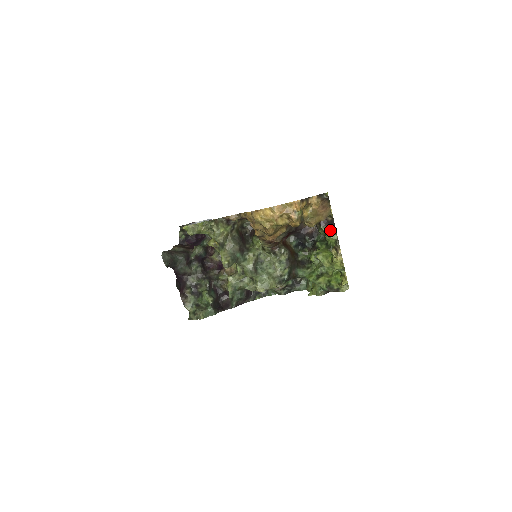
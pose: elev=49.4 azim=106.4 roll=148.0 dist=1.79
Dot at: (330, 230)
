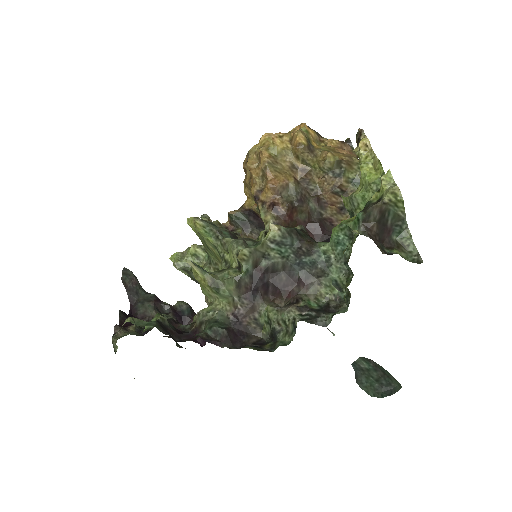
Dot at: occluded
